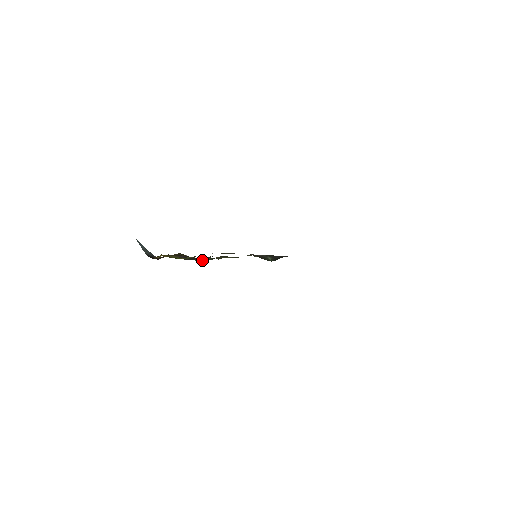
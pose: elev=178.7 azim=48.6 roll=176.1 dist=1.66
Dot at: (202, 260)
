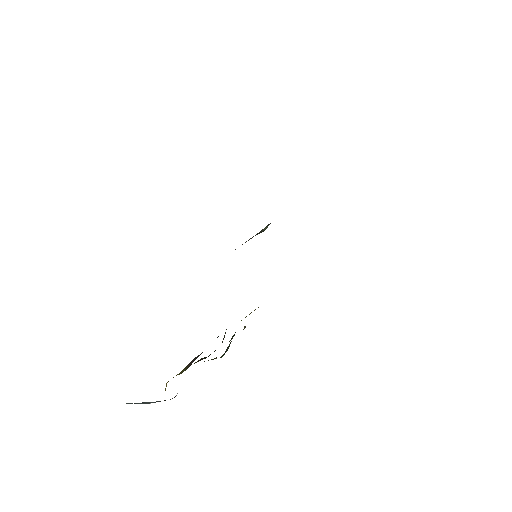
Dot at: occluded
